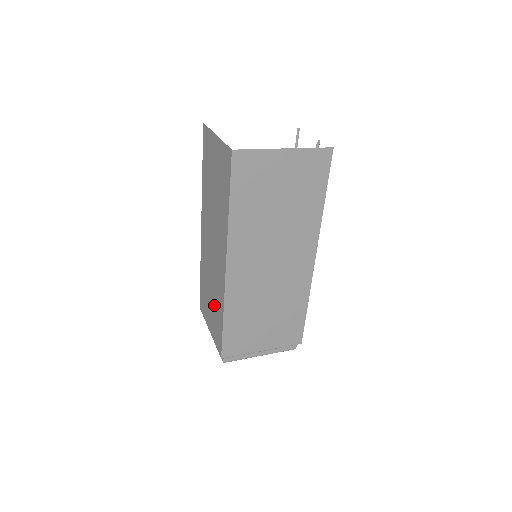
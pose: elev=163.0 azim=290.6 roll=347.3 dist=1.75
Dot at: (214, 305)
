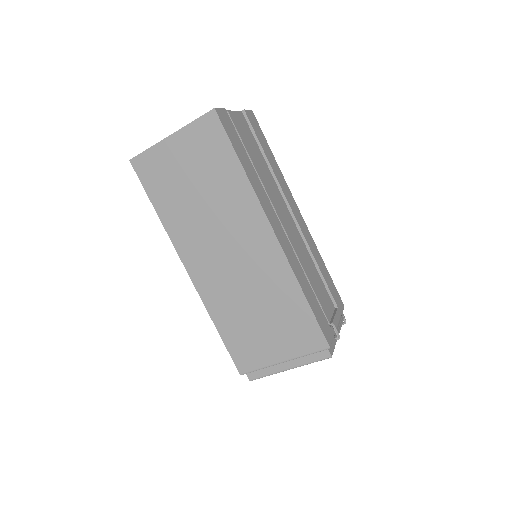
Dot at: occluded
